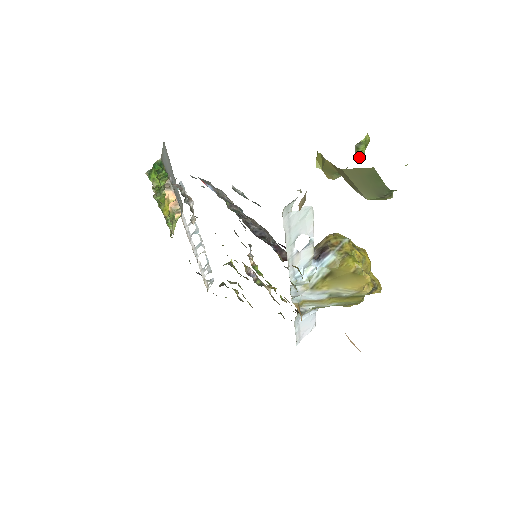
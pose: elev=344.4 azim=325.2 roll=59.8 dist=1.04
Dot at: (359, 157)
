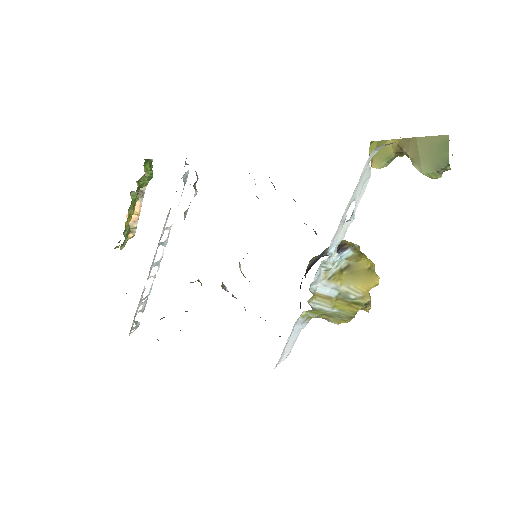
Dot at: occluded
